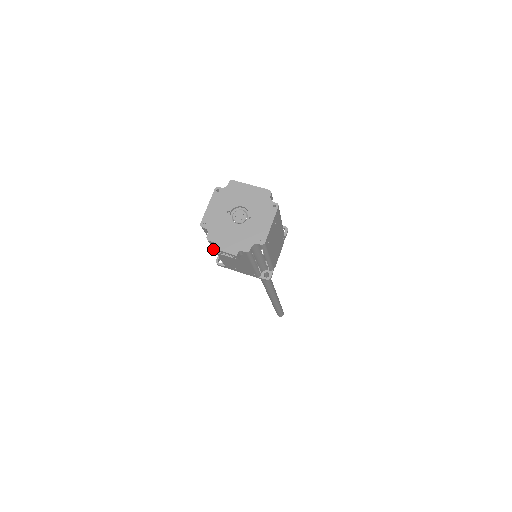
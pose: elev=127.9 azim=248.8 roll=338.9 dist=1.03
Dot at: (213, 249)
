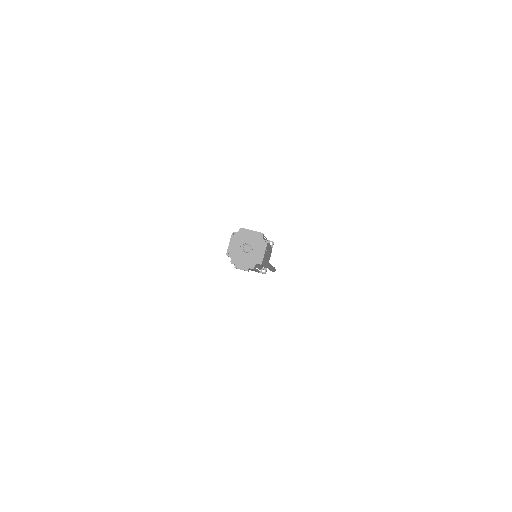
Dot at: occluded
